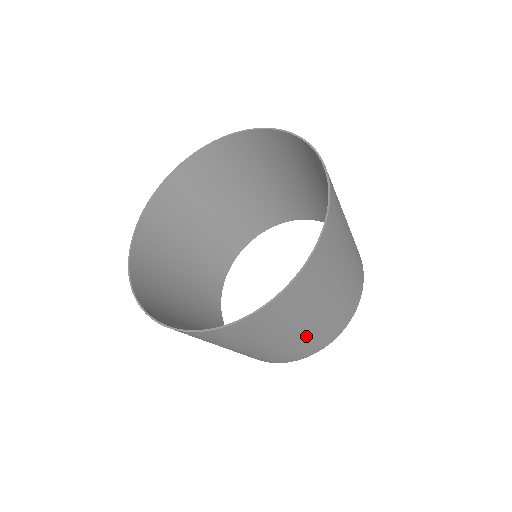
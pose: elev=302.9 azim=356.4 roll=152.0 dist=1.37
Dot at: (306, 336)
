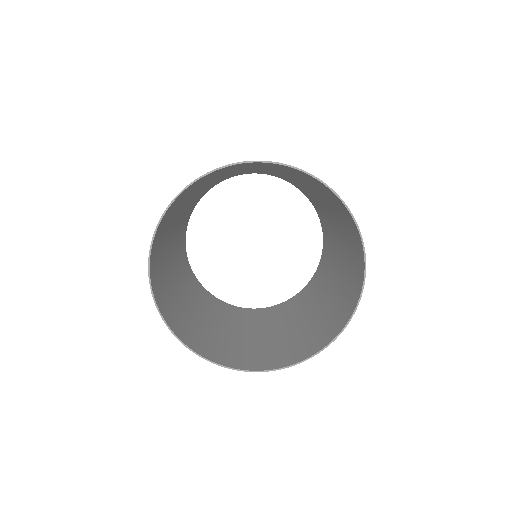
Dot at: (236, 326)
